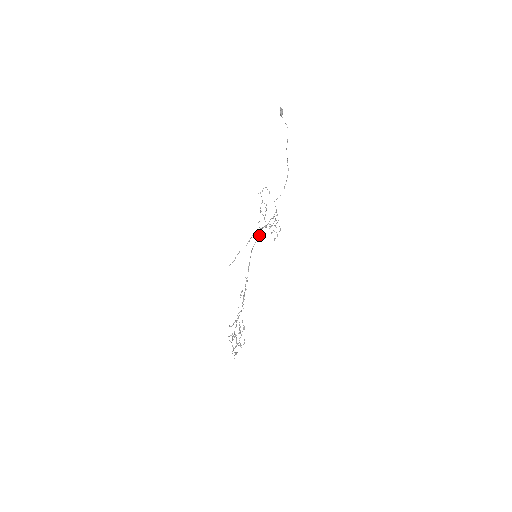
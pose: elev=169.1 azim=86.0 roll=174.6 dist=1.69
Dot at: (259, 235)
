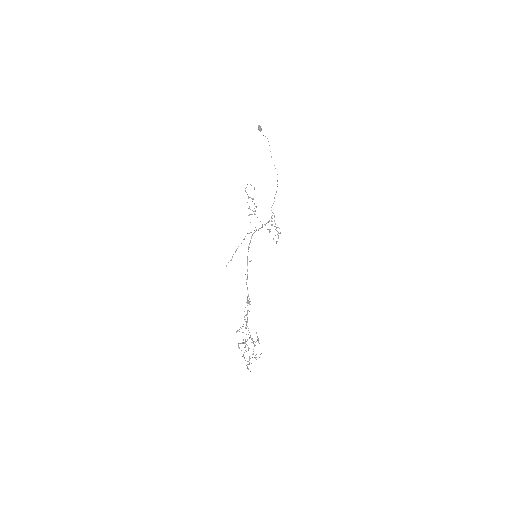
Dot at: (254, 232)
